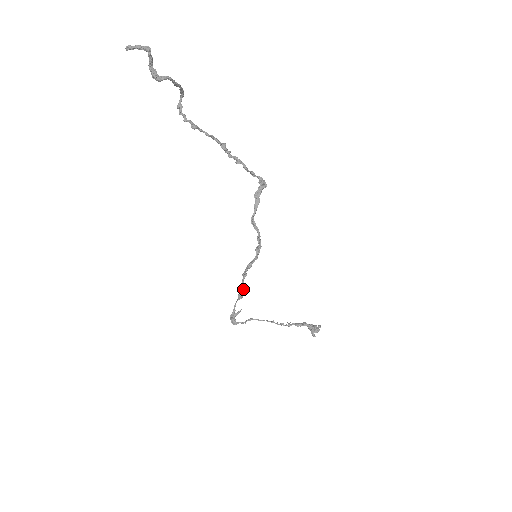
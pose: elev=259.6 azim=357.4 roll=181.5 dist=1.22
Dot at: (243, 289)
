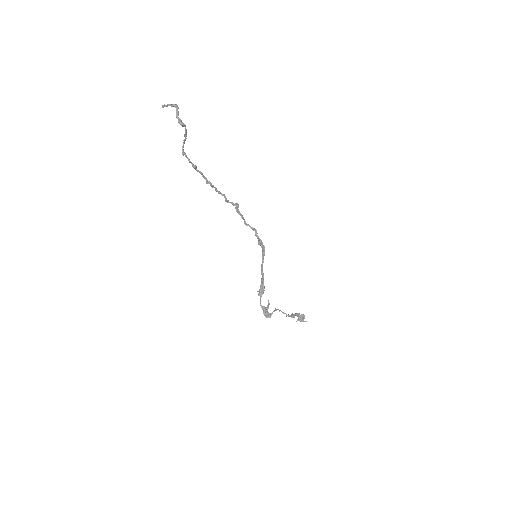
Dot at: (263, 281)
